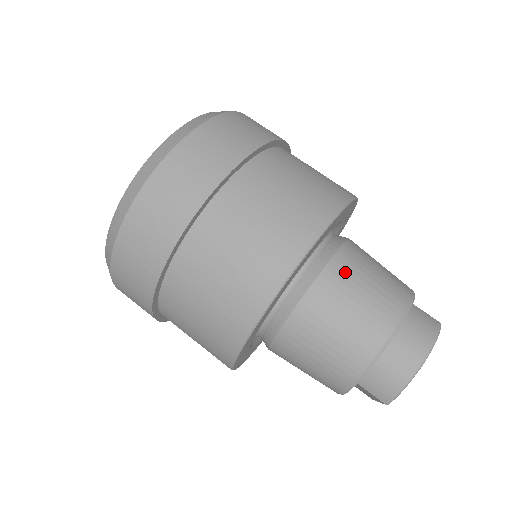
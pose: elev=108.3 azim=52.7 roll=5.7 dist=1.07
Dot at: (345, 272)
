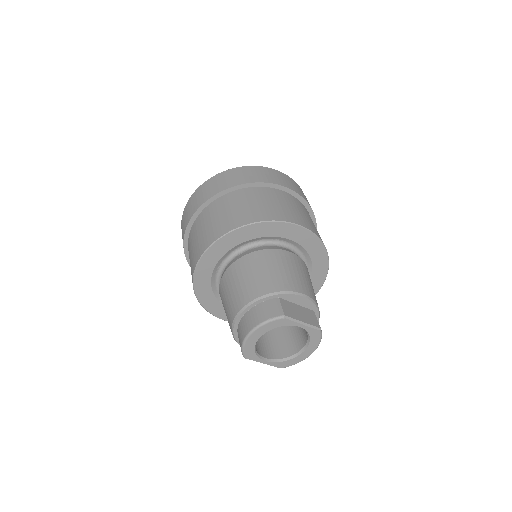
Dot at: (242, 267)
